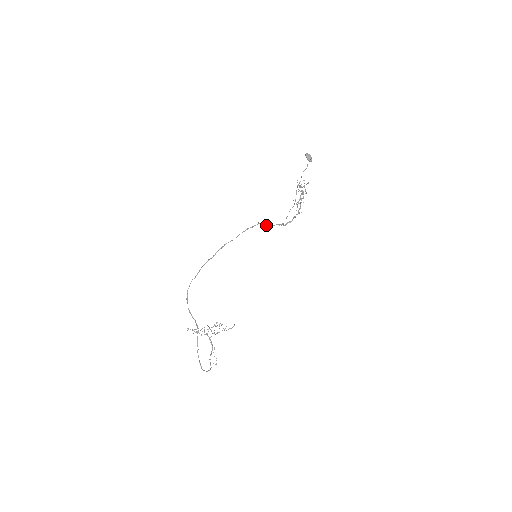
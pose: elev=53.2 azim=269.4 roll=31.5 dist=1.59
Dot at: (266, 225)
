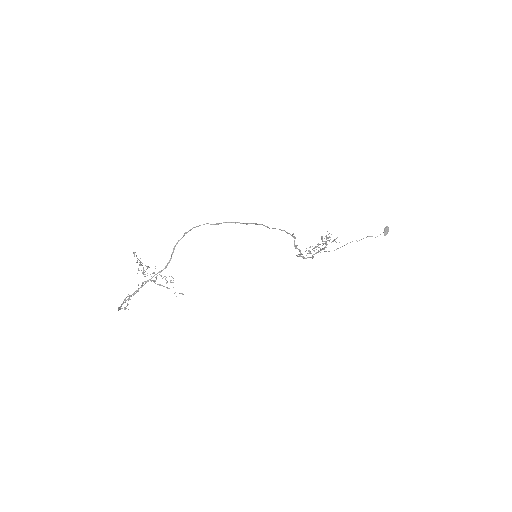
Dot at: (294, 242)
